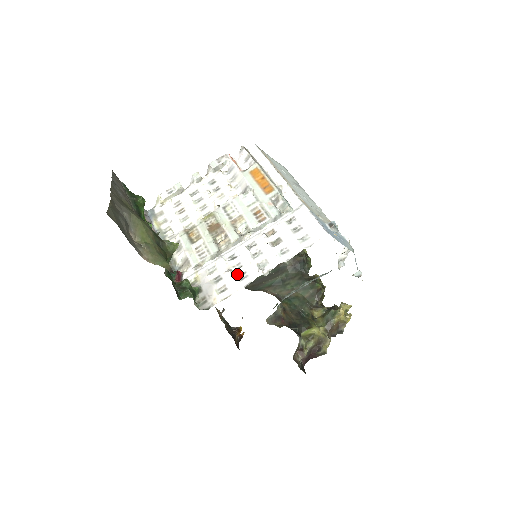
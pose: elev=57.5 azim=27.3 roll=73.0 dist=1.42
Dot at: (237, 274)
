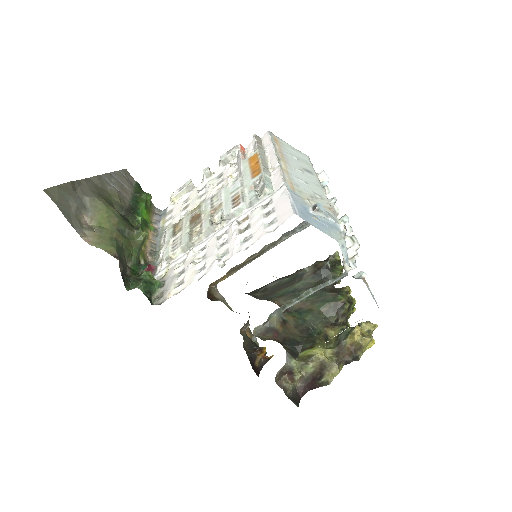
Dot at: (198, 266)
